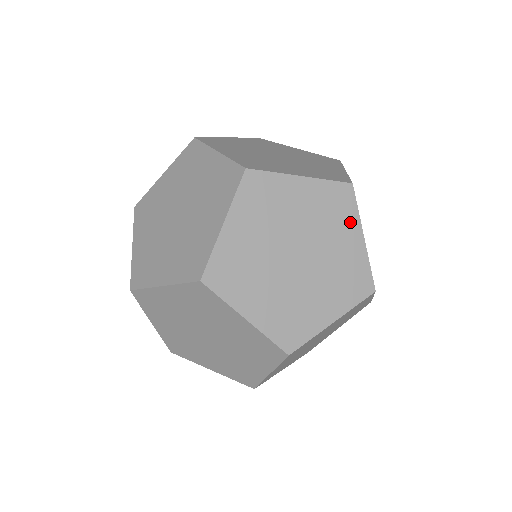
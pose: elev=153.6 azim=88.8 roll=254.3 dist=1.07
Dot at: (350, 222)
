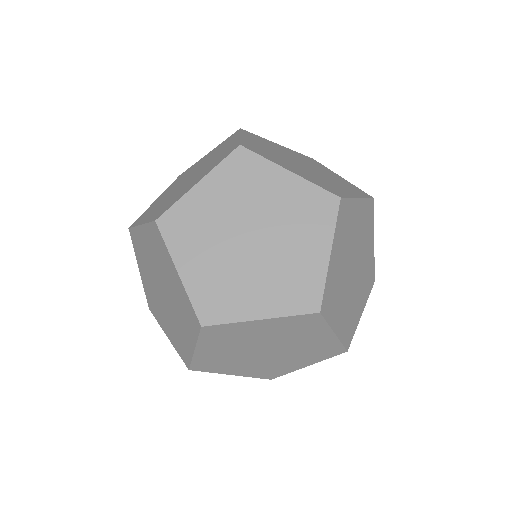
Dot at: (322, 232)
